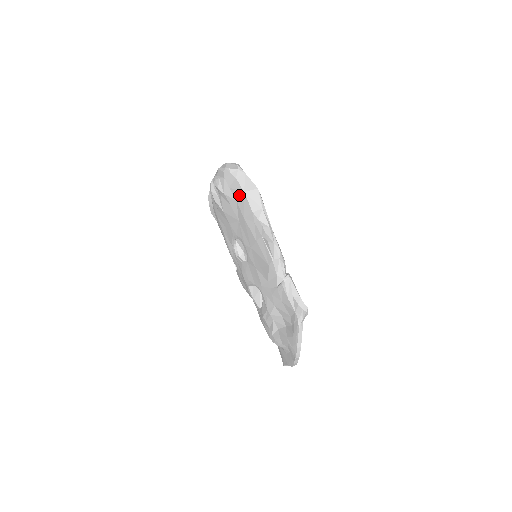
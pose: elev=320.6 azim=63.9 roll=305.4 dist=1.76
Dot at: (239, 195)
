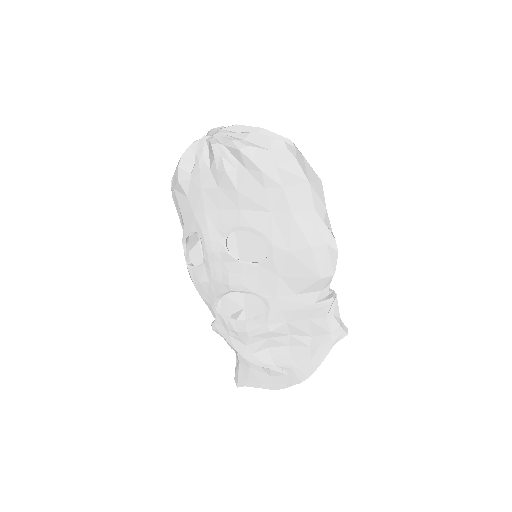
Dot at: (295, 182)
